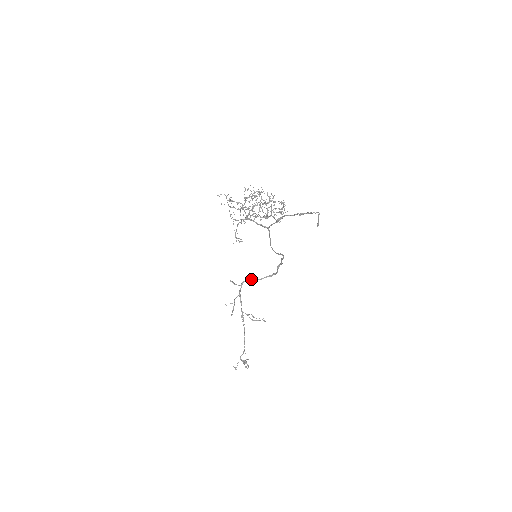
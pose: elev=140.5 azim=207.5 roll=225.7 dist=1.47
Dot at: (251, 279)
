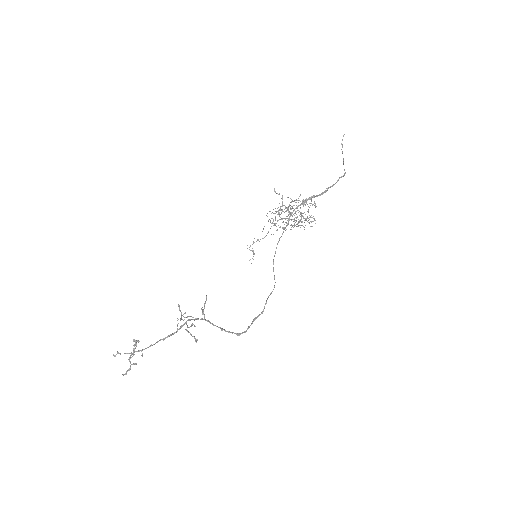
Dot at: (219, 327)
